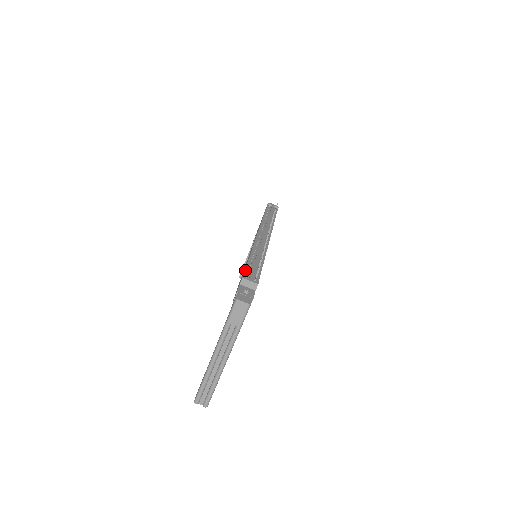
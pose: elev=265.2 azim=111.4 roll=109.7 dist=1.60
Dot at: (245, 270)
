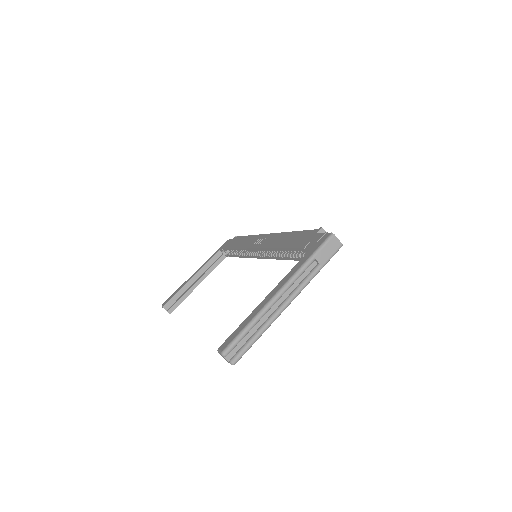
Dot at: (310, 230)
